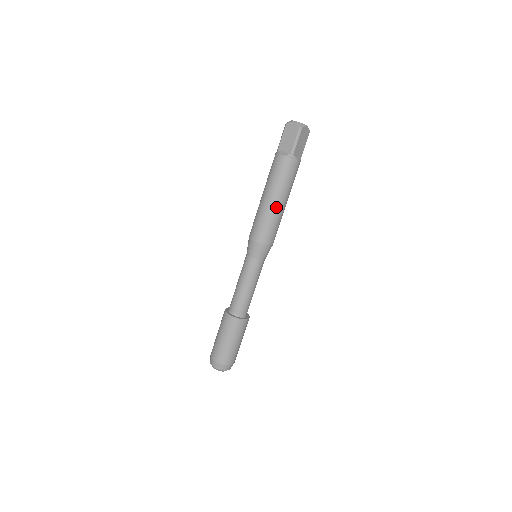
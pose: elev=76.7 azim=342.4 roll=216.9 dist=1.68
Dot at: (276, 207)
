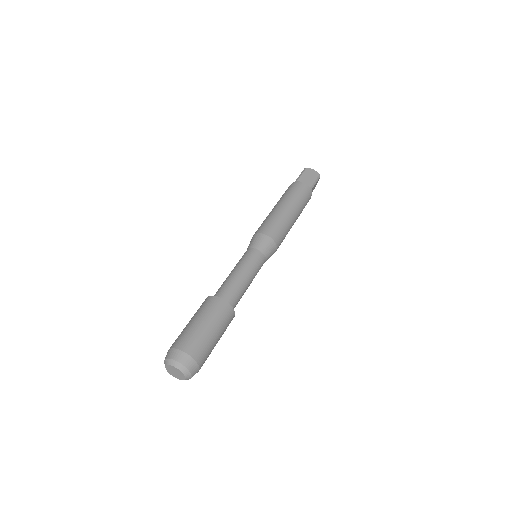
Dot at: (292, 219)
